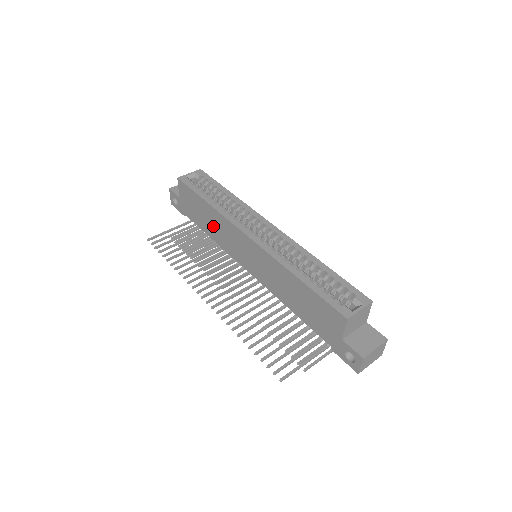
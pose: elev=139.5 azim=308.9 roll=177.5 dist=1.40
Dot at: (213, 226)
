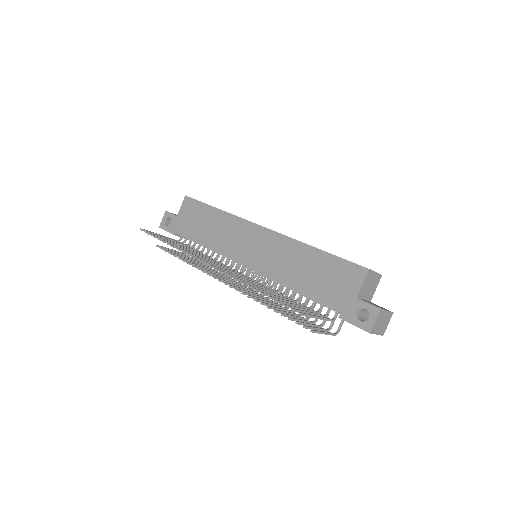
Dot at: (214, 231)
